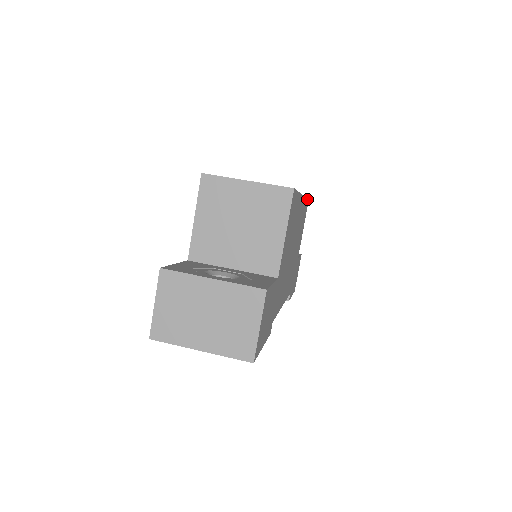
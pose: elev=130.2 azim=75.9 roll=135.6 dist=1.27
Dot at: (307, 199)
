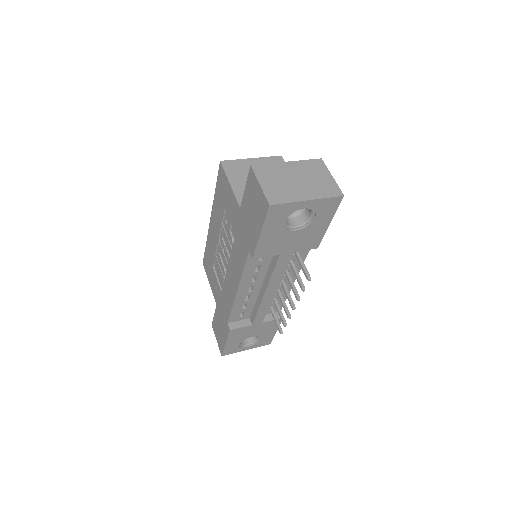
Dot at: occluded
